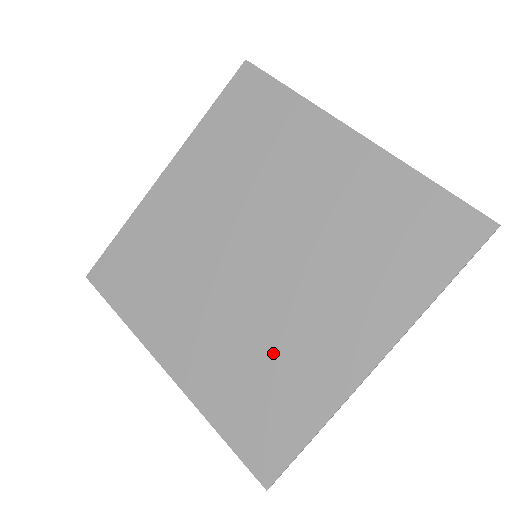
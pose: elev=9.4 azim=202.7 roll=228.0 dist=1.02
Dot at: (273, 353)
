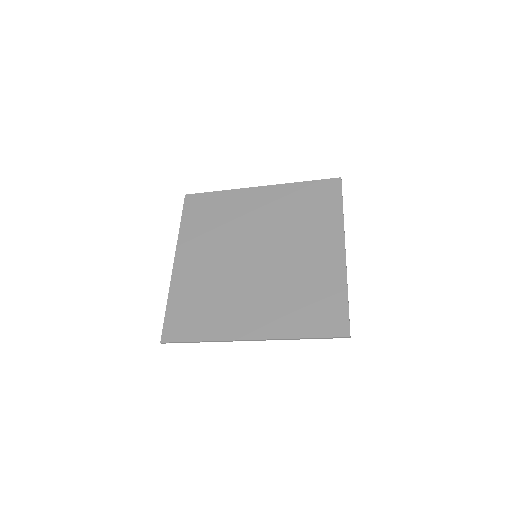
Dot at: (299, 283)
